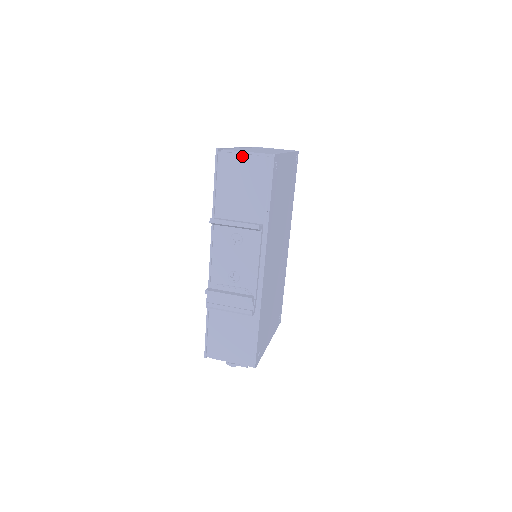
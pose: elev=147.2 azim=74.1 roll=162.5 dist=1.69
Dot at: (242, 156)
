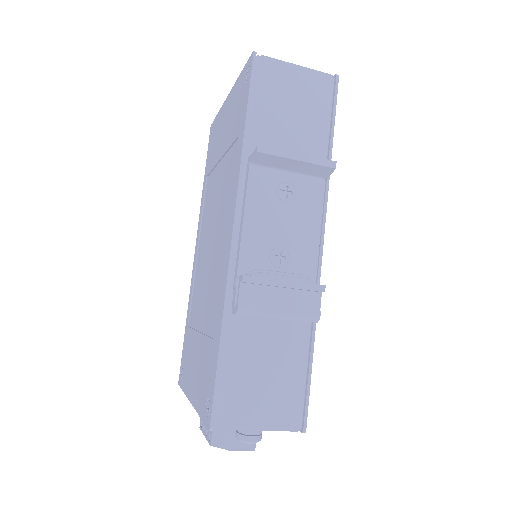
Dot at: (294, 68)
